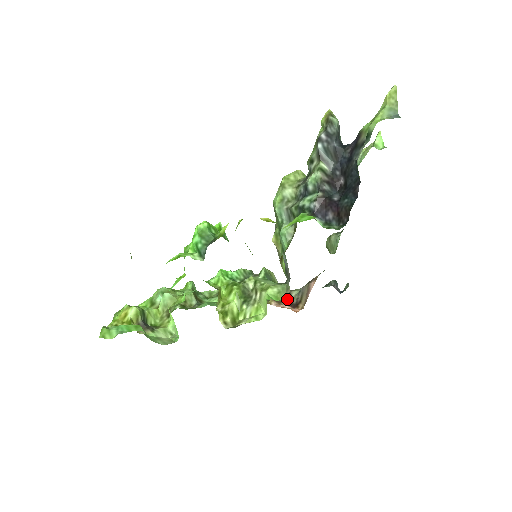
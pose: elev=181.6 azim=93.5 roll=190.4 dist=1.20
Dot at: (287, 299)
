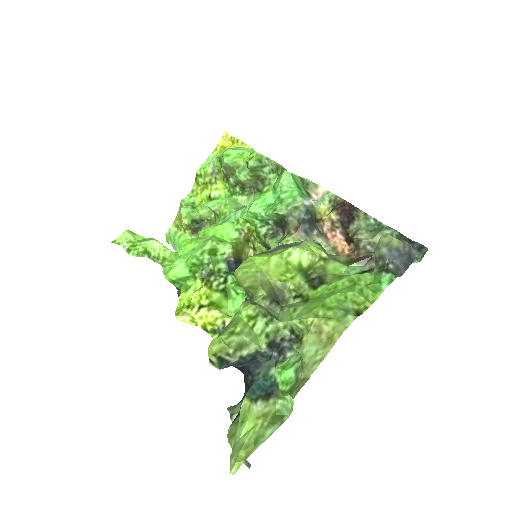
Dot at: occluded
